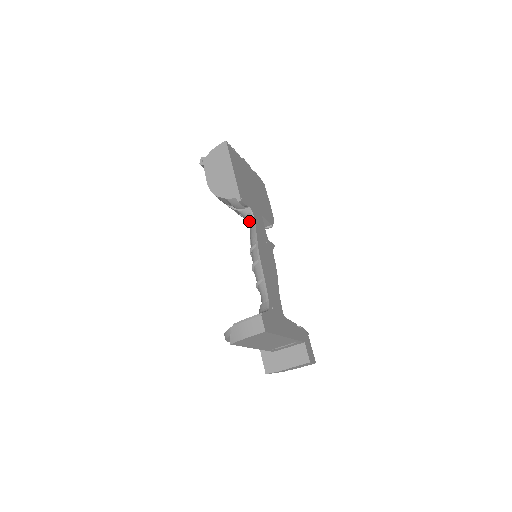
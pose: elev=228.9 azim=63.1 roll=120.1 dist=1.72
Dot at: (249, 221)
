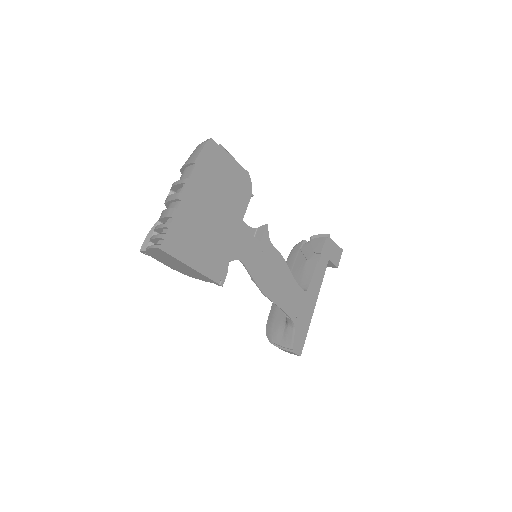
Dot at: occluded
